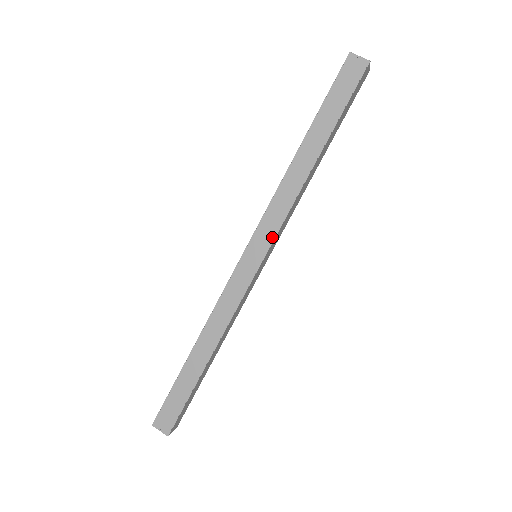
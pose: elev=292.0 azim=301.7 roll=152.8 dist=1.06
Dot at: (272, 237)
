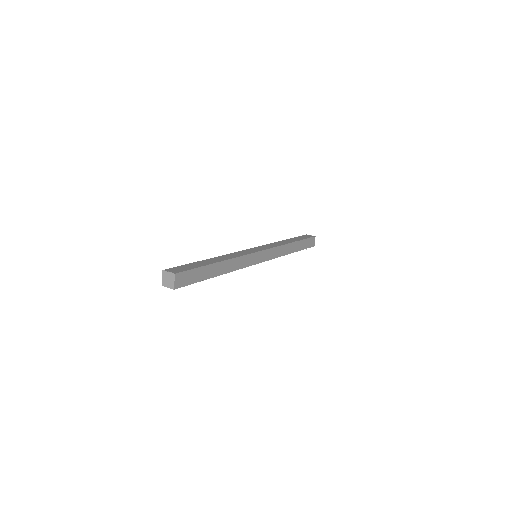
Dot at: (268, 248)
